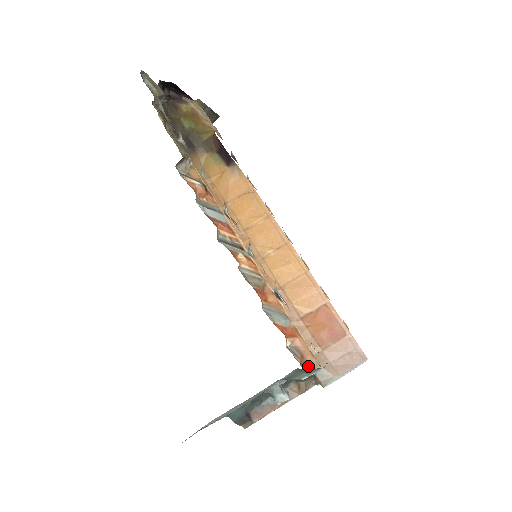
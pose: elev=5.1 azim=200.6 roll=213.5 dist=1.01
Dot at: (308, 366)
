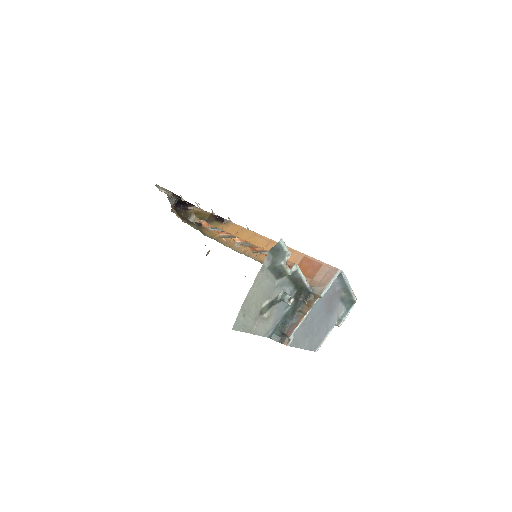
Dot at: (289, 266)
